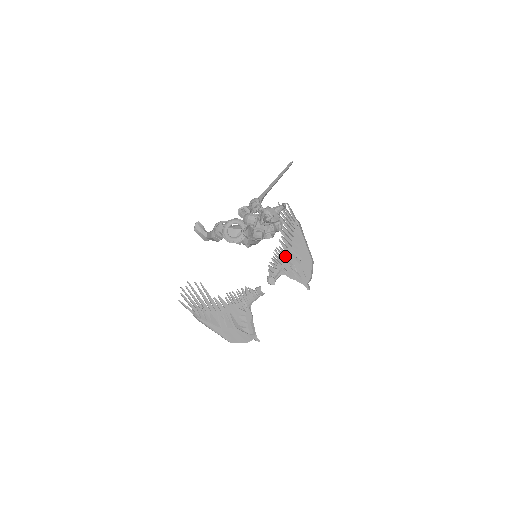
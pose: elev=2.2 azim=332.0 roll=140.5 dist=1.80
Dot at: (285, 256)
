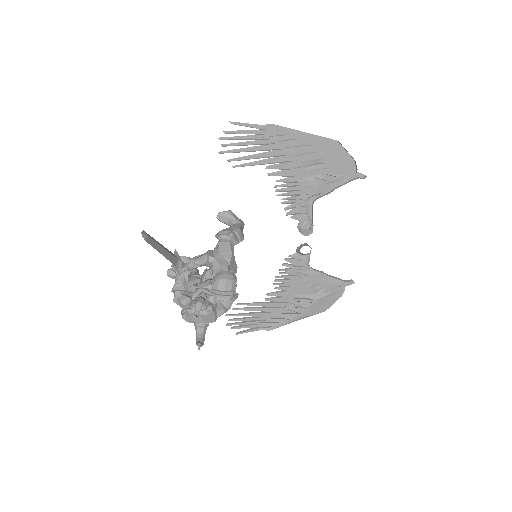
Dot at: (295, 179)
